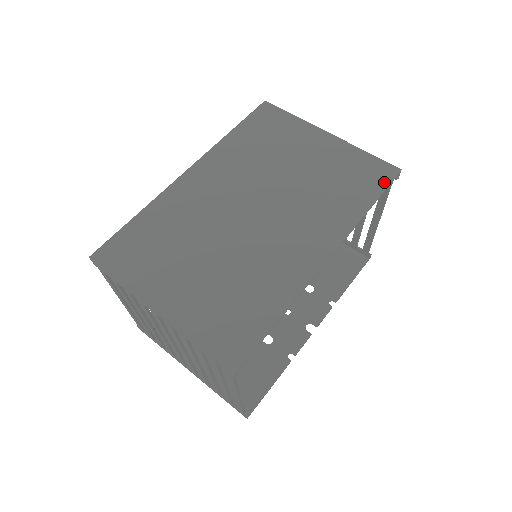
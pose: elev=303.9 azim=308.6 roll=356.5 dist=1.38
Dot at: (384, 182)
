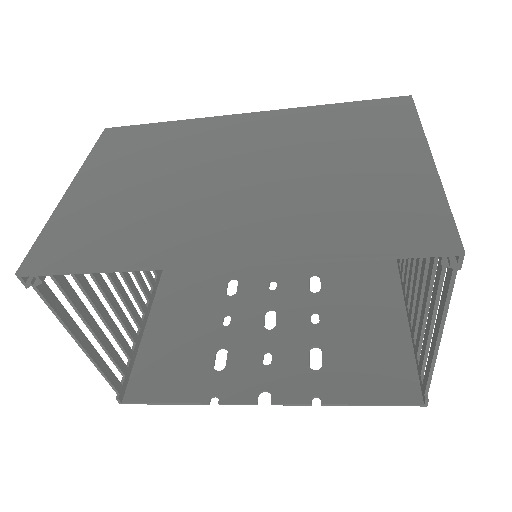
Dot at: (413, 247)
